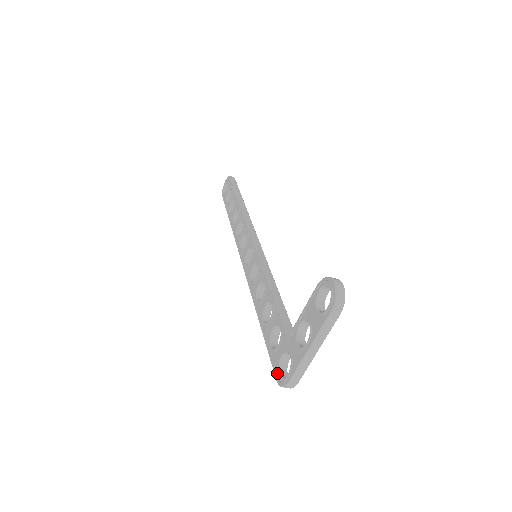
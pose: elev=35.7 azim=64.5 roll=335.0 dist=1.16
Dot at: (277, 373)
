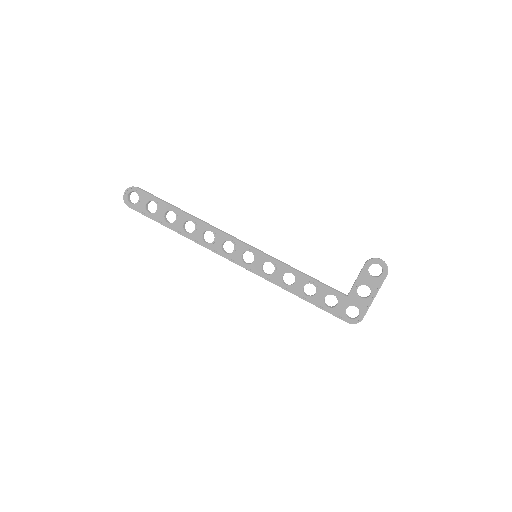
Dot at: (347, 319)
